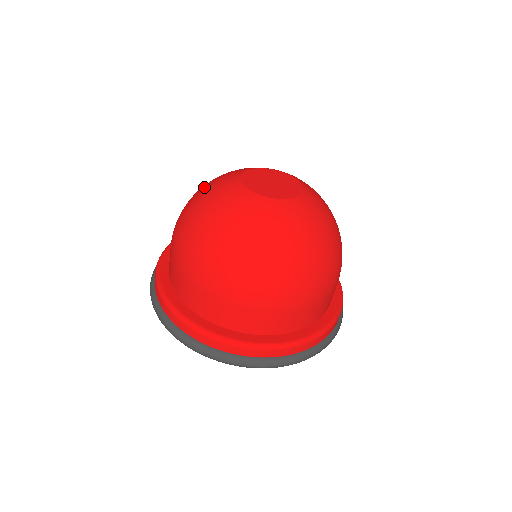
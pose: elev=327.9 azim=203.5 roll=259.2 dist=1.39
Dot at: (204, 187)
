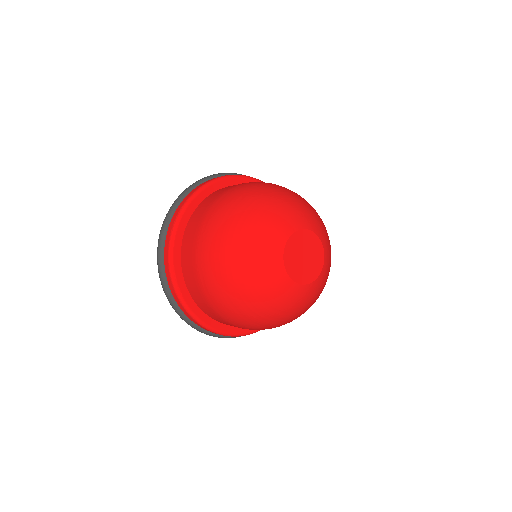
Dot at: (262, 210)
